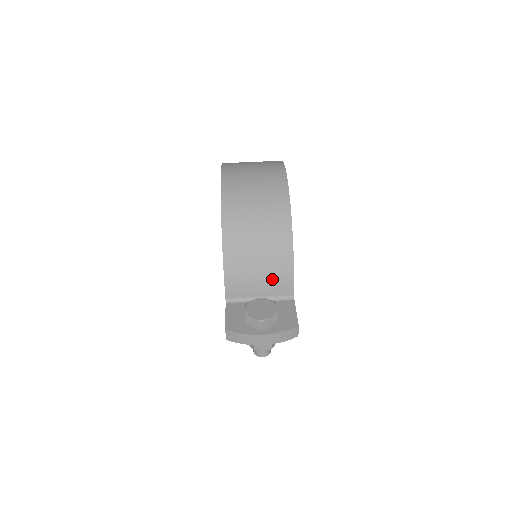
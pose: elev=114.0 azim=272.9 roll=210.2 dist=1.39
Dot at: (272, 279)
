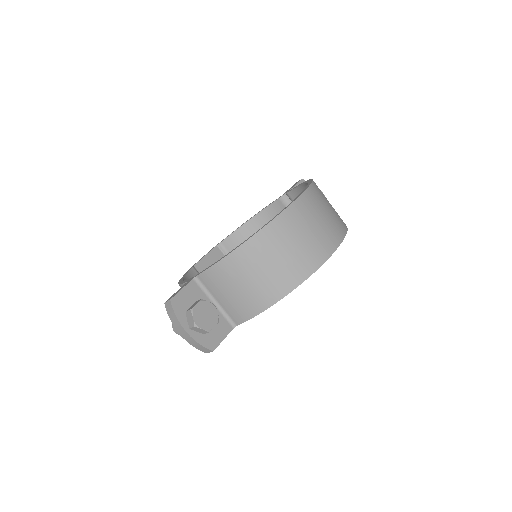
Dot at: (237, 304)
